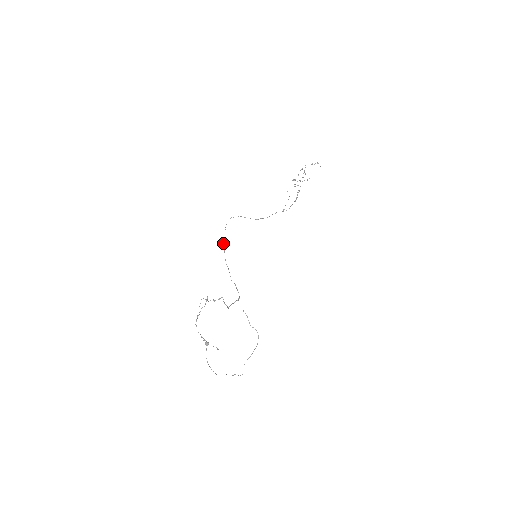
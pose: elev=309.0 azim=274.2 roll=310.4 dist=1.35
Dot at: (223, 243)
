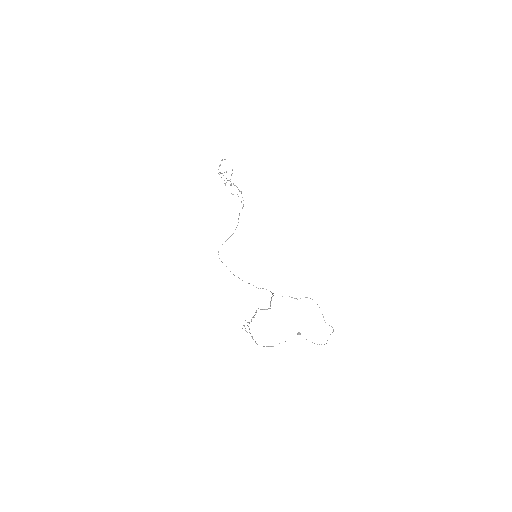
Dot at: occluded
